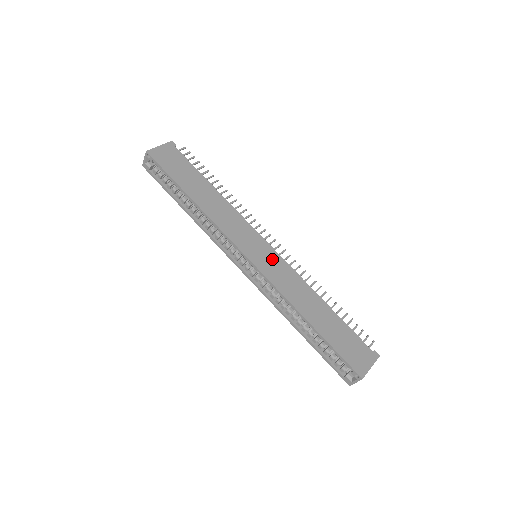
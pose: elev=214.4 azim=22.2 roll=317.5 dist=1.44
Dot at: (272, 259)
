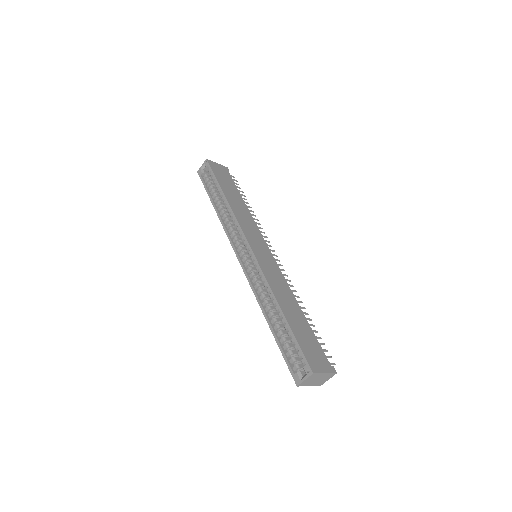
Dot at: (269, 259)
